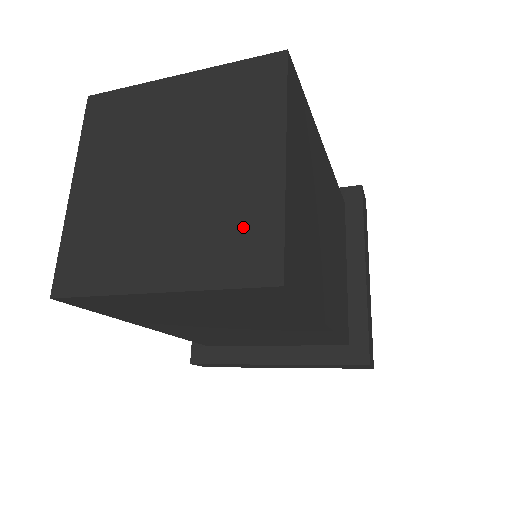
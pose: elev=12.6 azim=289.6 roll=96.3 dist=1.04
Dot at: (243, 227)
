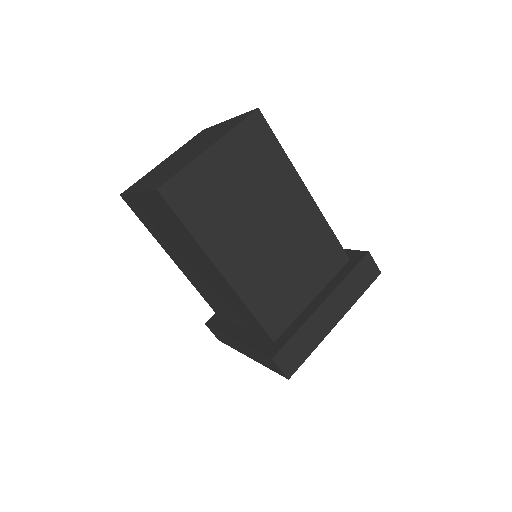
Dot at: (174, 171)
